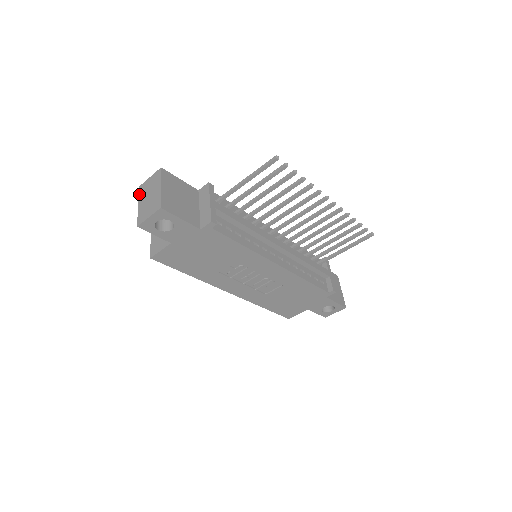
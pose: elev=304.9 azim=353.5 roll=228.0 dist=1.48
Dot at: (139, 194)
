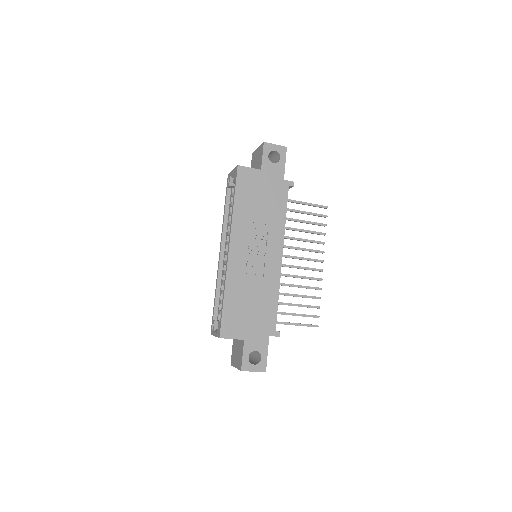
Dot at: (255, 150)
